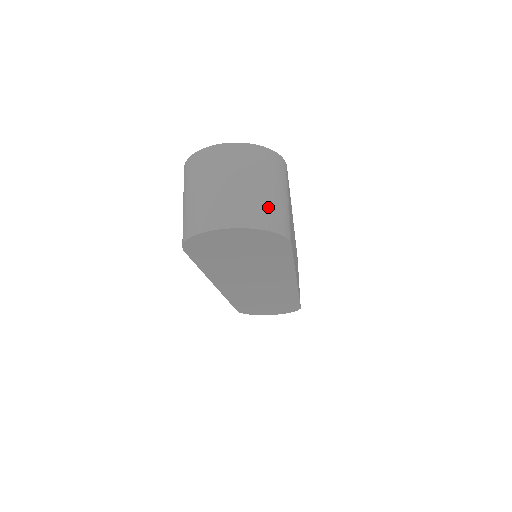
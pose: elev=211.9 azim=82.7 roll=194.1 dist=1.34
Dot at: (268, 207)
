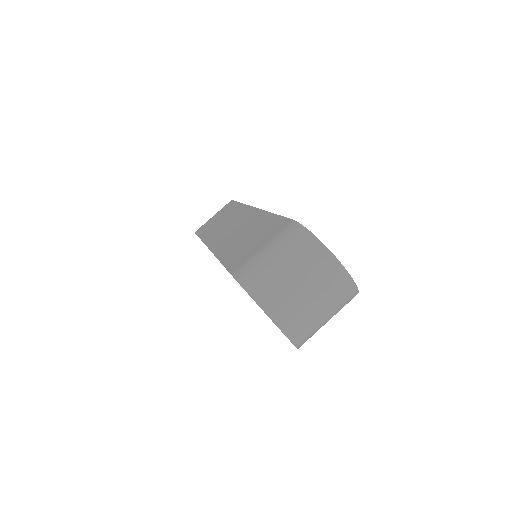
Dot at: (313, 331)
